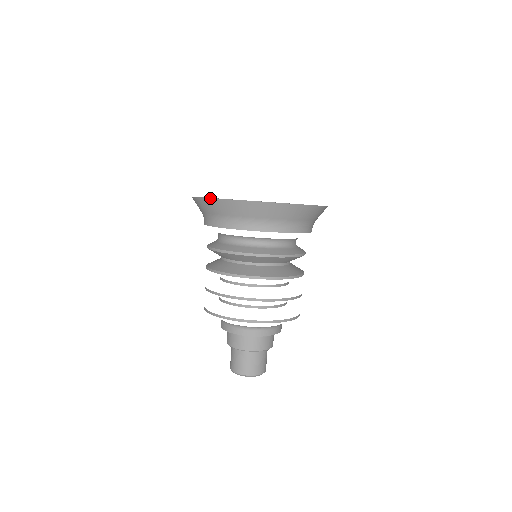
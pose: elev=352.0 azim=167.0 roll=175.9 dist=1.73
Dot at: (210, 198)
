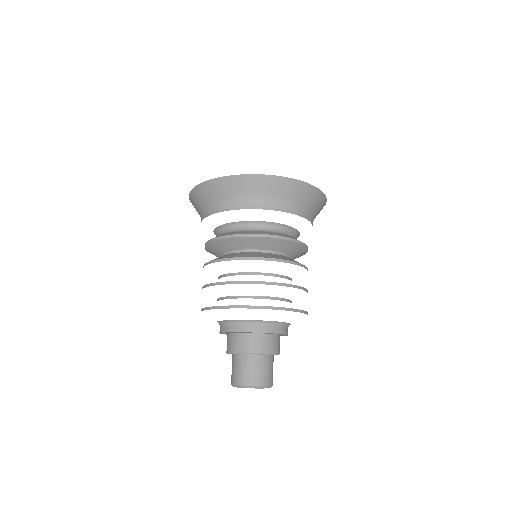
Dot at: (281, 176)
